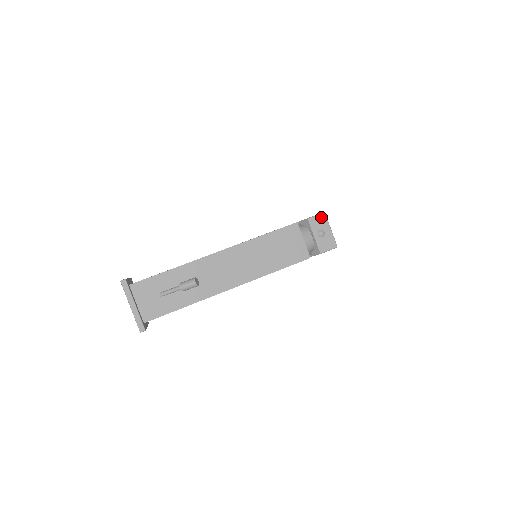
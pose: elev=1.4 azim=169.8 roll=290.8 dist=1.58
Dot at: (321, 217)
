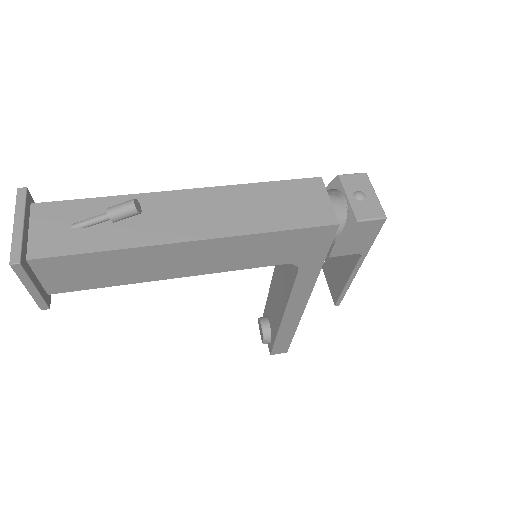
Dot at: (360, 177)
